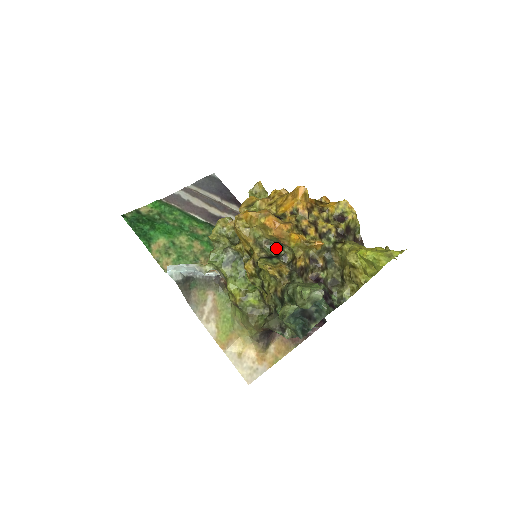
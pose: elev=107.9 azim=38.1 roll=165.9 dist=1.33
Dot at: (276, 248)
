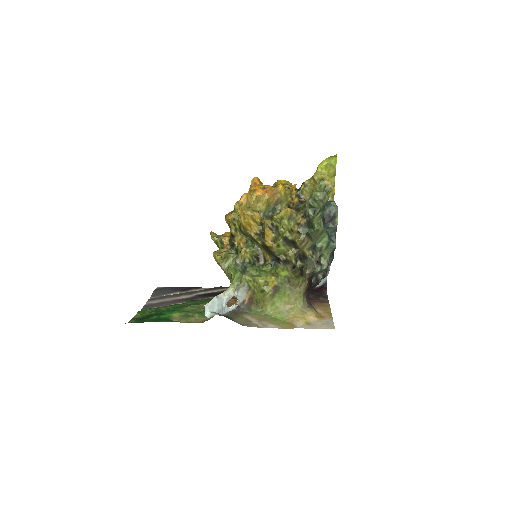
Dot at: (272, 216)
